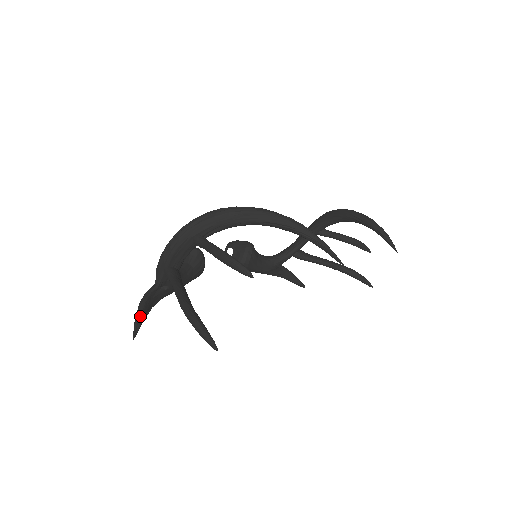
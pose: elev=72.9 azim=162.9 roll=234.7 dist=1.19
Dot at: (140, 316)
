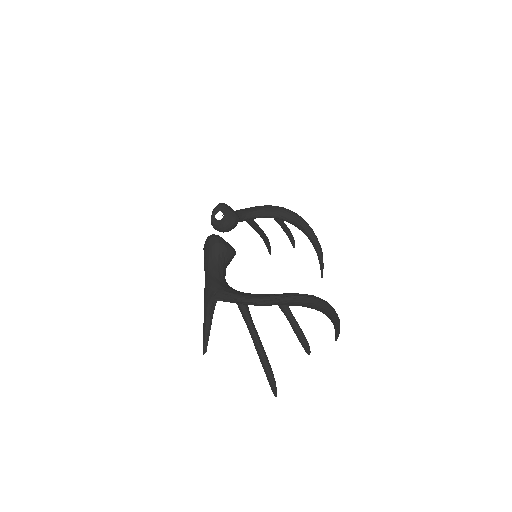
Dot at: occluded
